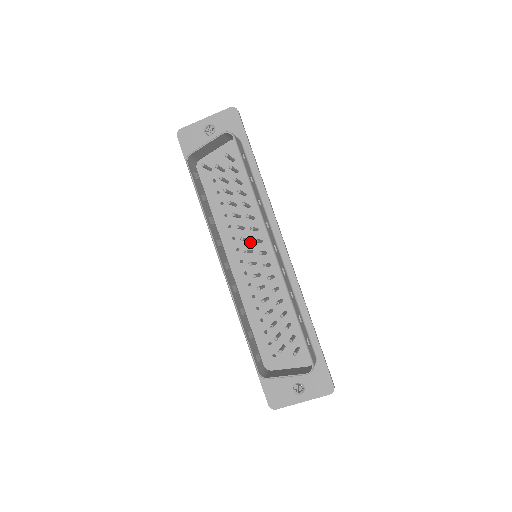
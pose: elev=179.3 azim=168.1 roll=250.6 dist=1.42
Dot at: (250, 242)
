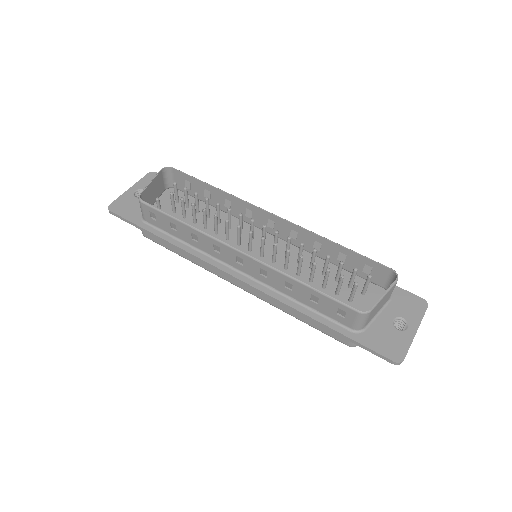
Dot at: (243, 244)
